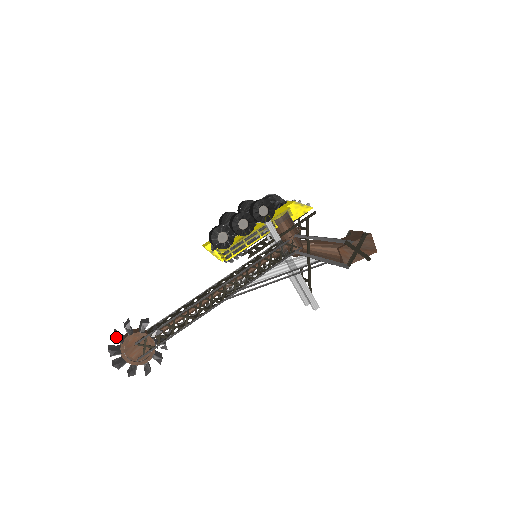
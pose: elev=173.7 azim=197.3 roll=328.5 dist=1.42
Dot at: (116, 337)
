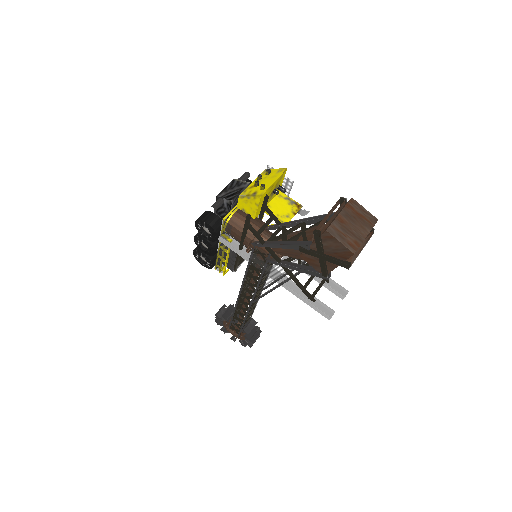
Dot at: (217, 323)
